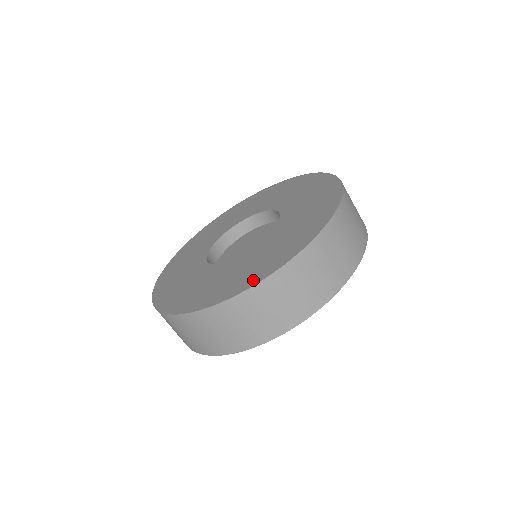
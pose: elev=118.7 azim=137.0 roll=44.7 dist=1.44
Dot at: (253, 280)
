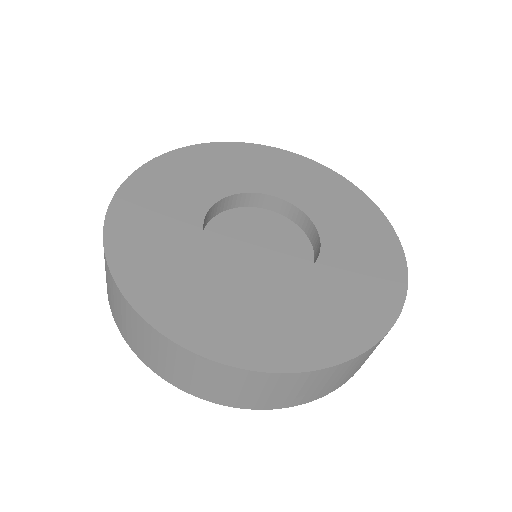
Dot at: (393, 300)
